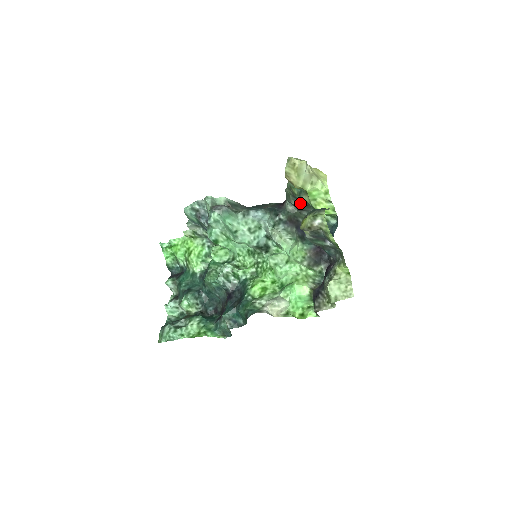
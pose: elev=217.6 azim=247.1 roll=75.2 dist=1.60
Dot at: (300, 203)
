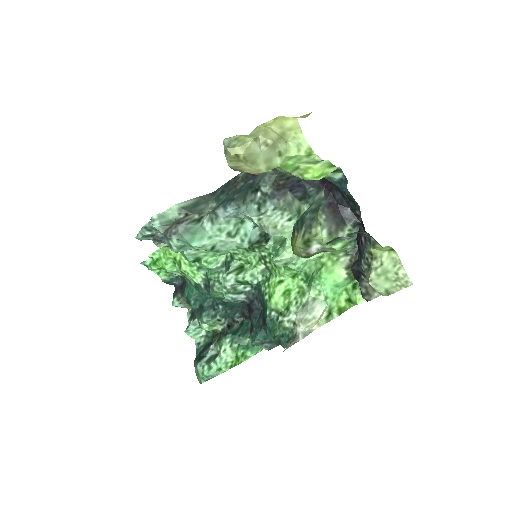
Dot at: occluded
